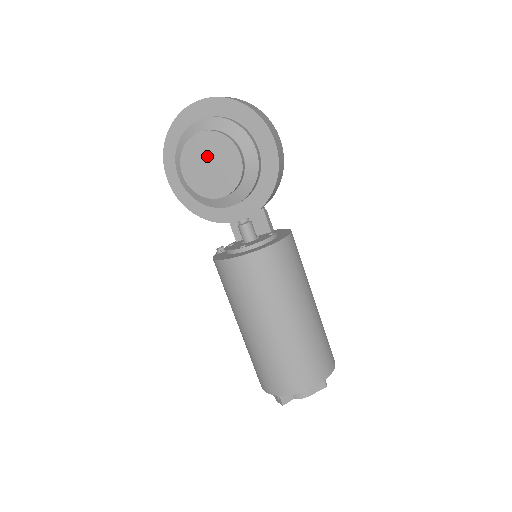
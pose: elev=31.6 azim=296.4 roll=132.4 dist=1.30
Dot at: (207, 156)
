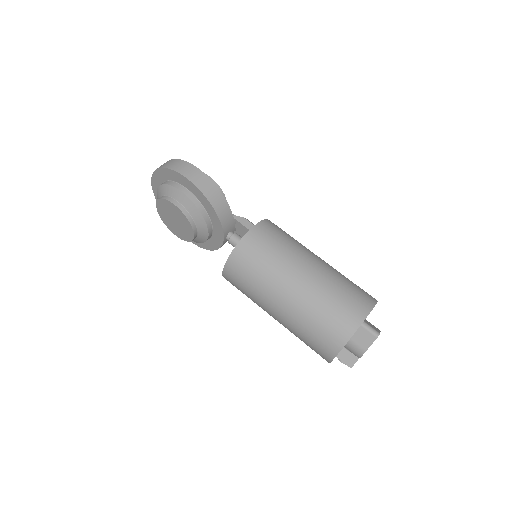
Dot at: (169, 216)
